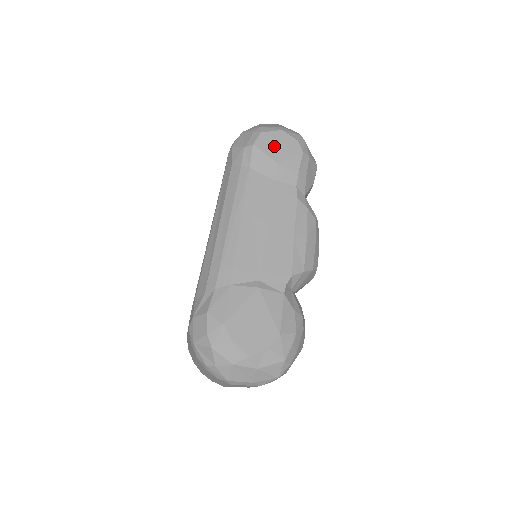
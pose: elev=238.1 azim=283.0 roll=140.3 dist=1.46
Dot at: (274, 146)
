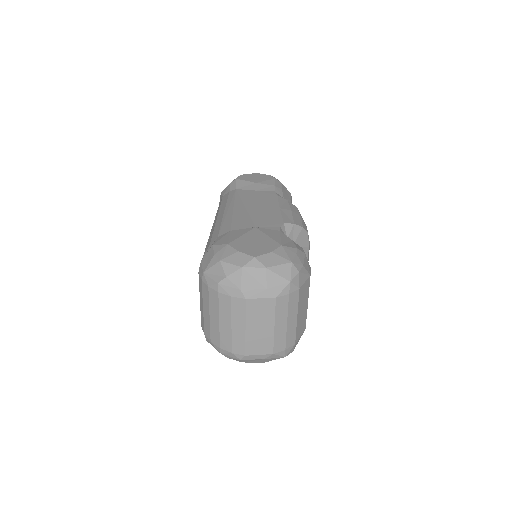
Dot at: (252, 178)
